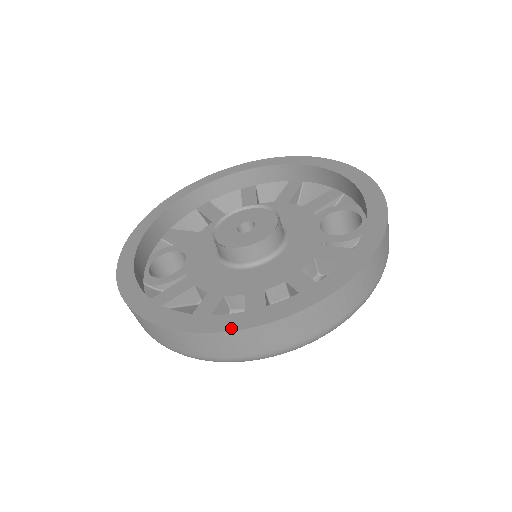
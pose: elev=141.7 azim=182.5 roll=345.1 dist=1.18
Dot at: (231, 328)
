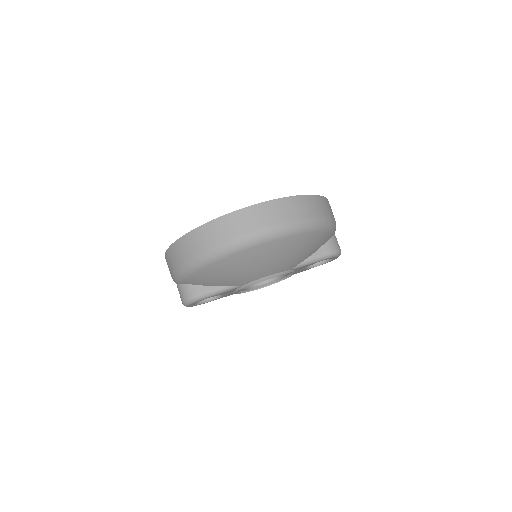
Dot at: (241, 209)
